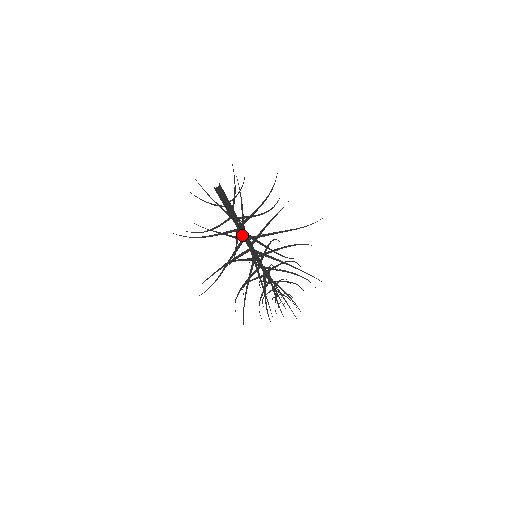
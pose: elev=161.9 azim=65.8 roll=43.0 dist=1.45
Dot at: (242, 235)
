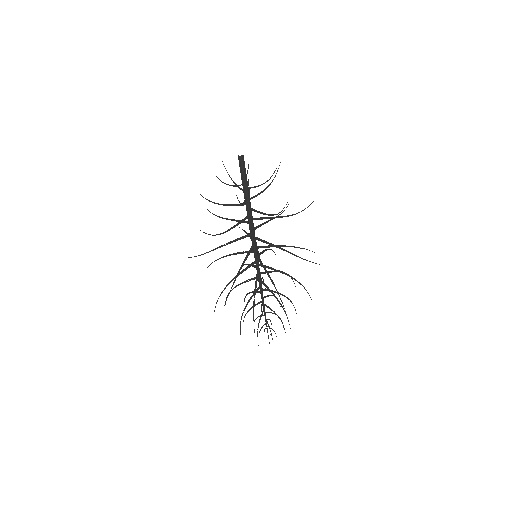
Dot at: (251, 222)
